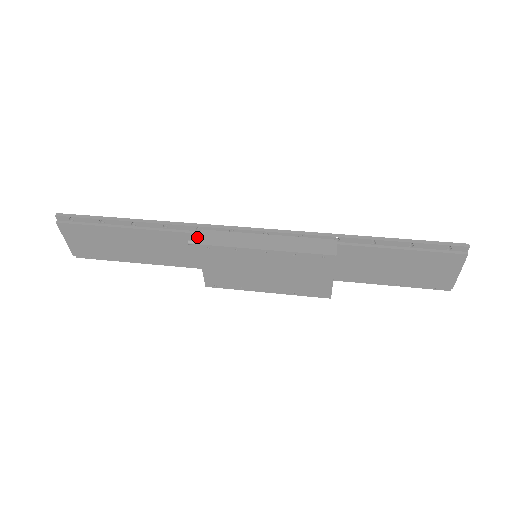
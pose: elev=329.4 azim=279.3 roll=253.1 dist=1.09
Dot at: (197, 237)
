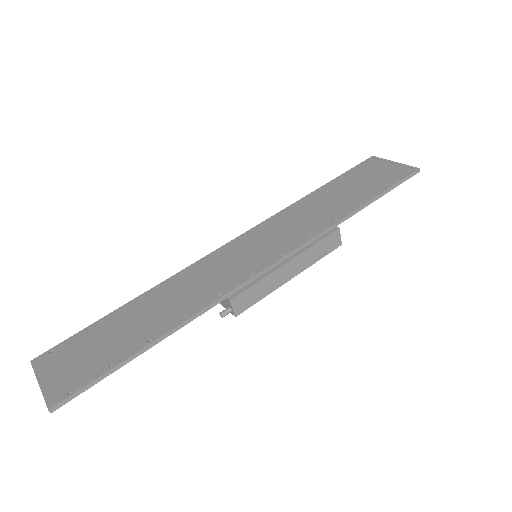
Dot at: occluded
